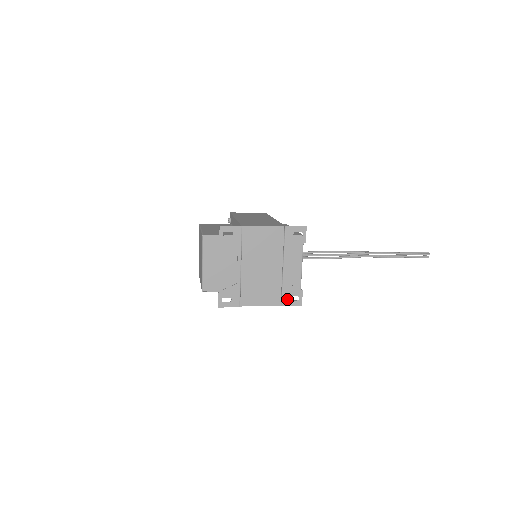
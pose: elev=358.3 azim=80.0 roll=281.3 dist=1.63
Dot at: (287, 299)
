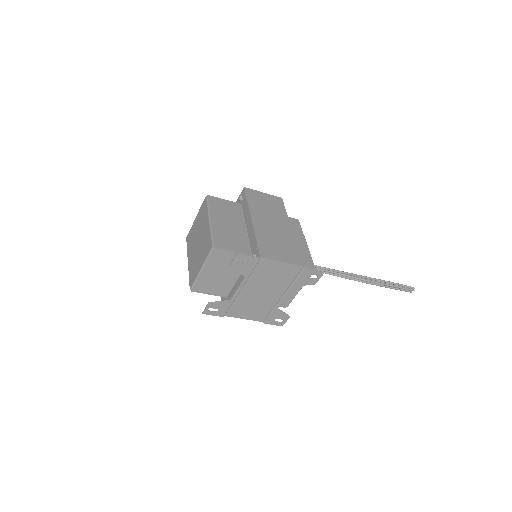
Dot at: (272, 320)
